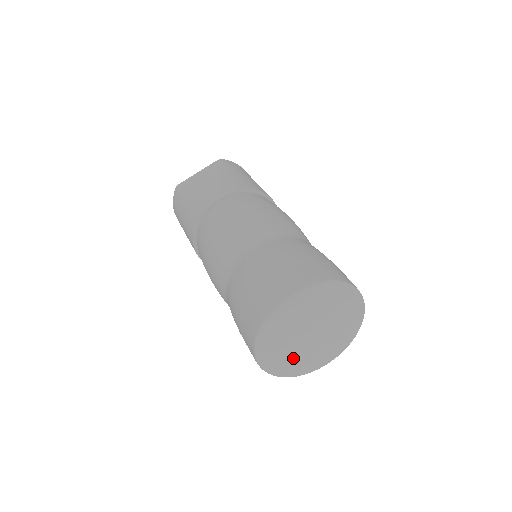
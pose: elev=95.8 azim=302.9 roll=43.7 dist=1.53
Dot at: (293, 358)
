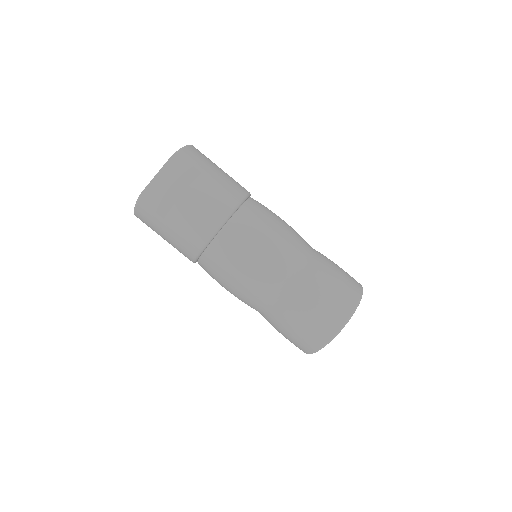
Dot at: occluded
